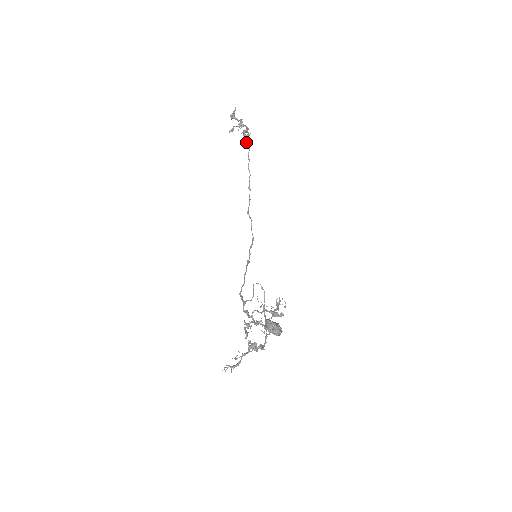
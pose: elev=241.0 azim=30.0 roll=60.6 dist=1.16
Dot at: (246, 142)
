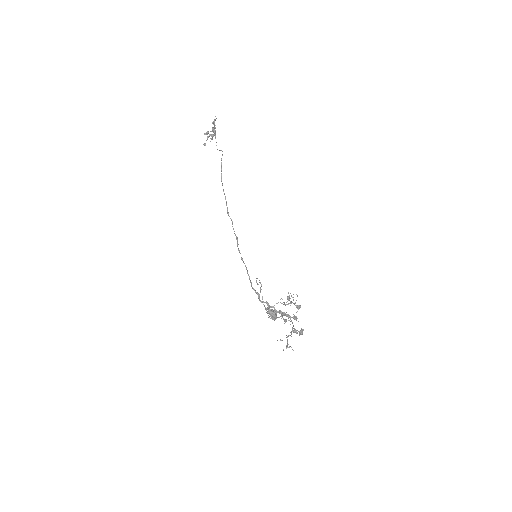
Dot at: occluded
